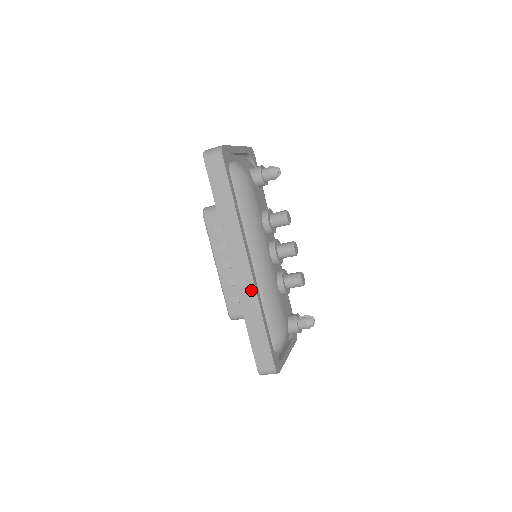
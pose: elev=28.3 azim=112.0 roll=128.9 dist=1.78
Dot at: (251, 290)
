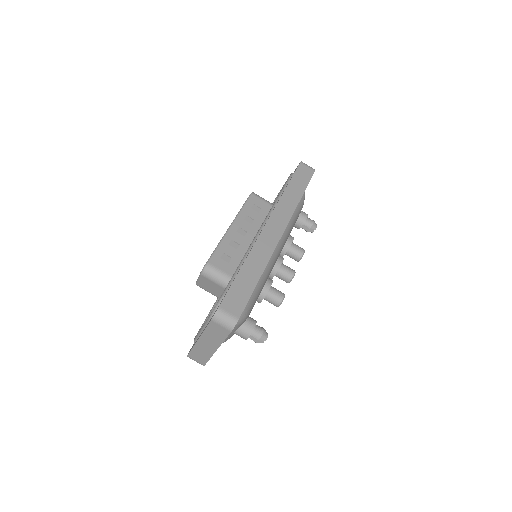
Dot at: (270, 248)
